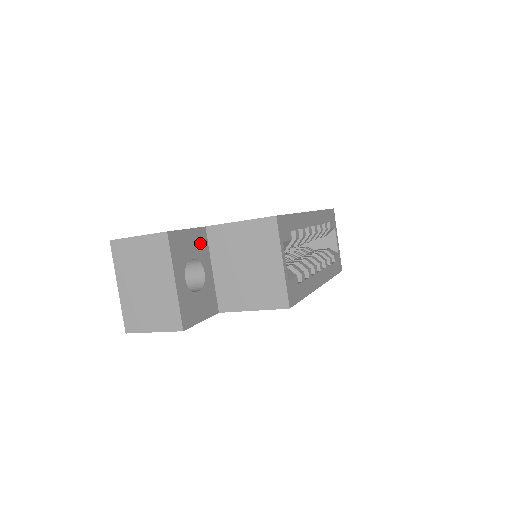
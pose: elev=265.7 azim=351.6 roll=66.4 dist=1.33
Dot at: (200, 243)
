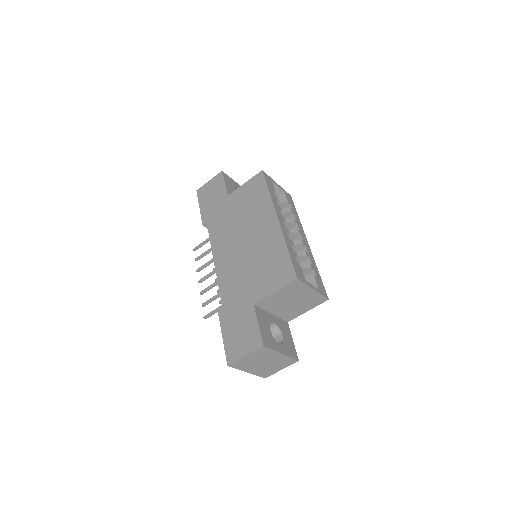
Dot at: (262, 317)
